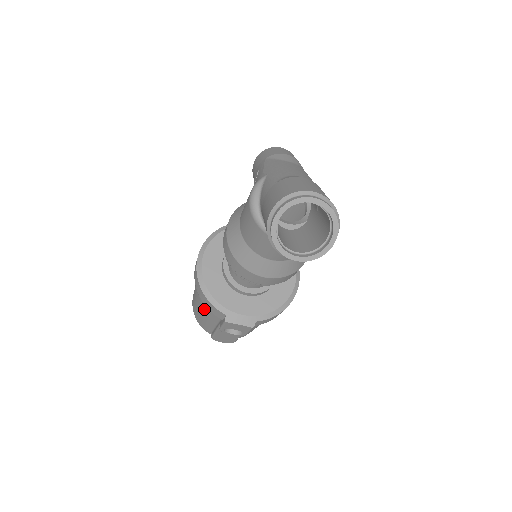
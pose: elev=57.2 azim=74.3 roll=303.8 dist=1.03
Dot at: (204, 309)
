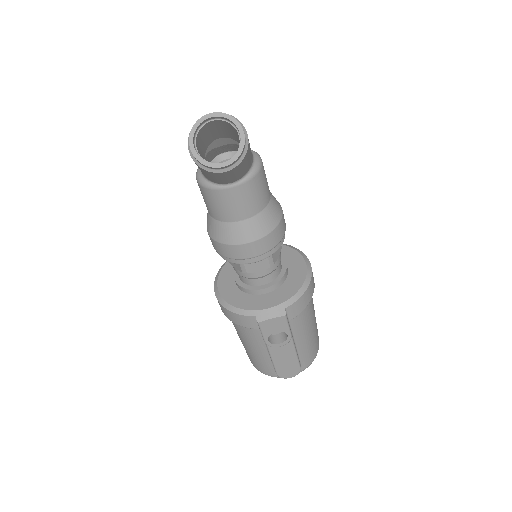
Dot at: (248, 339)
